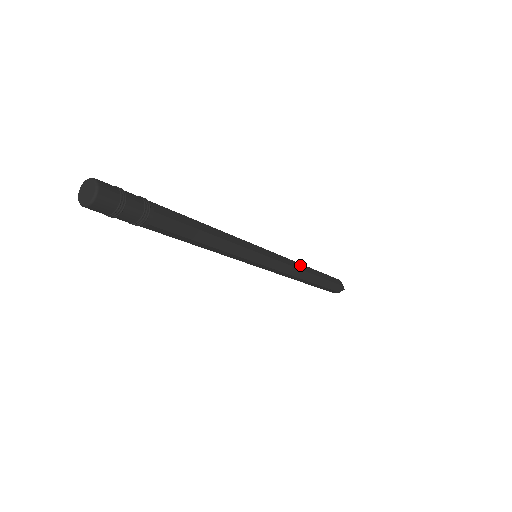
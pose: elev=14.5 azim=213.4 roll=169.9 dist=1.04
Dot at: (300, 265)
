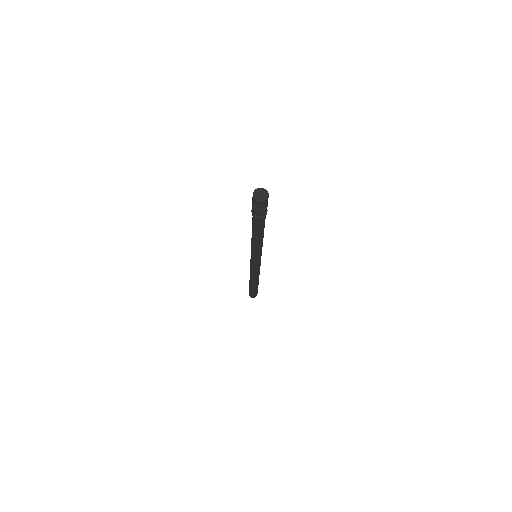
Dot at: occluded
